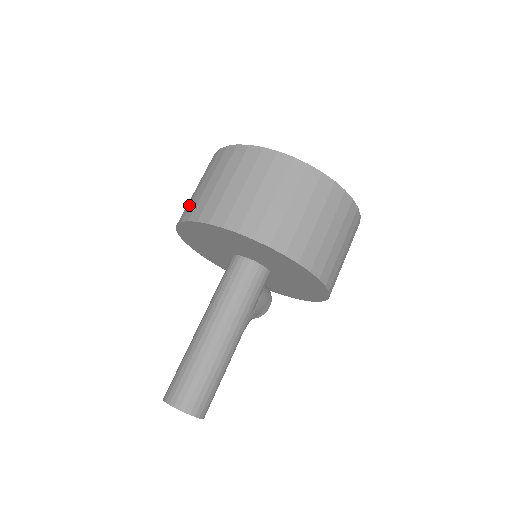
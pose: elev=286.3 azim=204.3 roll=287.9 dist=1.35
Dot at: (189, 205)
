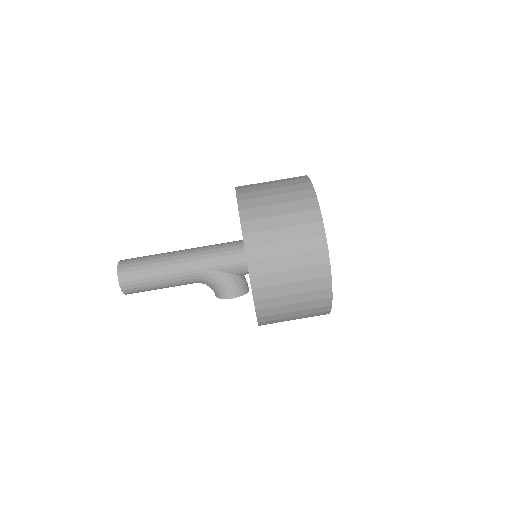
Dot at: occluded
